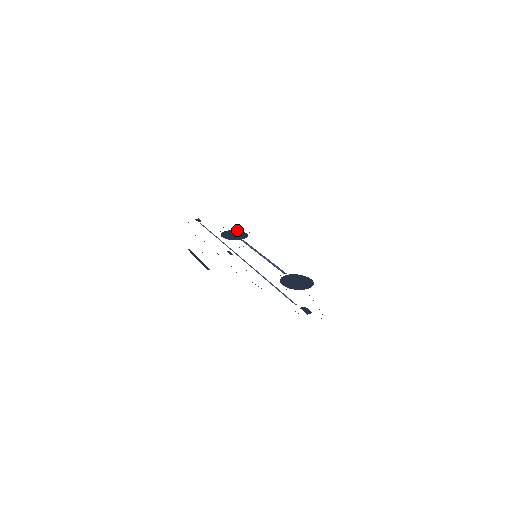
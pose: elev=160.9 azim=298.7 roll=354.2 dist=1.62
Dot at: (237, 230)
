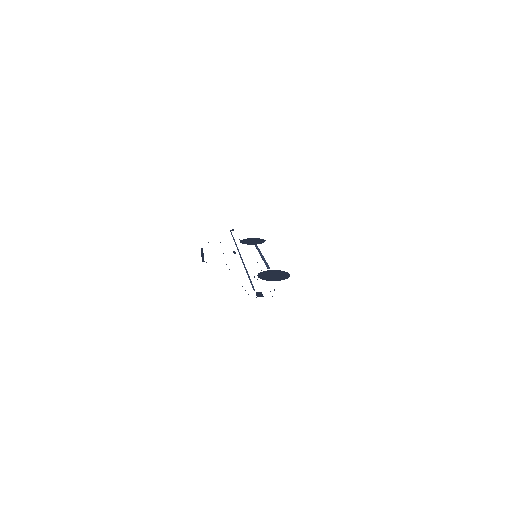
Dot at: (259, 238)
